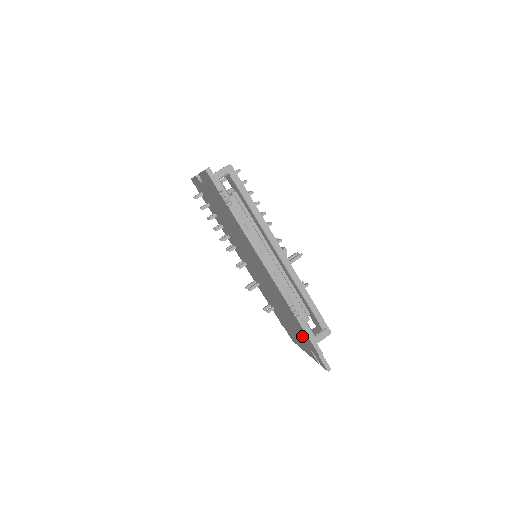
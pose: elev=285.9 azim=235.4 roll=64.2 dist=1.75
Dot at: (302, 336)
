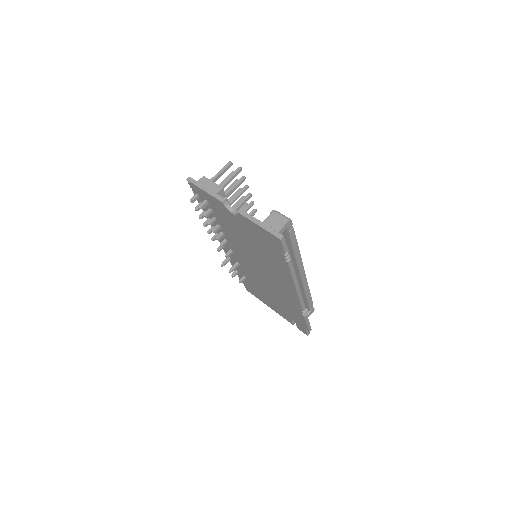
Dot at: (290, 315)
